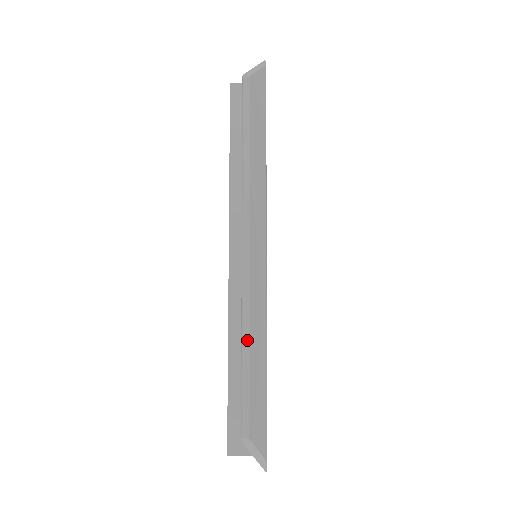
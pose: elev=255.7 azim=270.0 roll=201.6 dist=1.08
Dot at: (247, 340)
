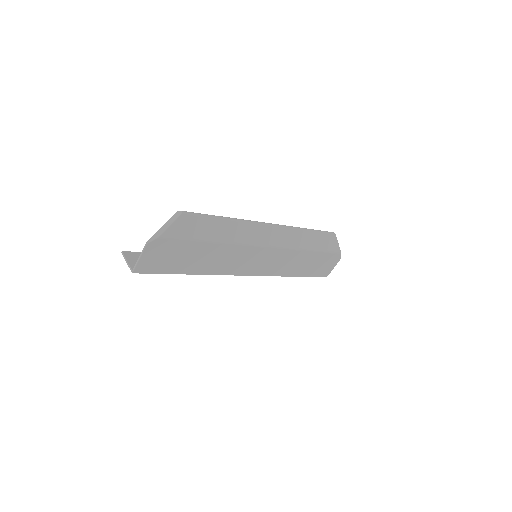
Dot at: (231, 219)
